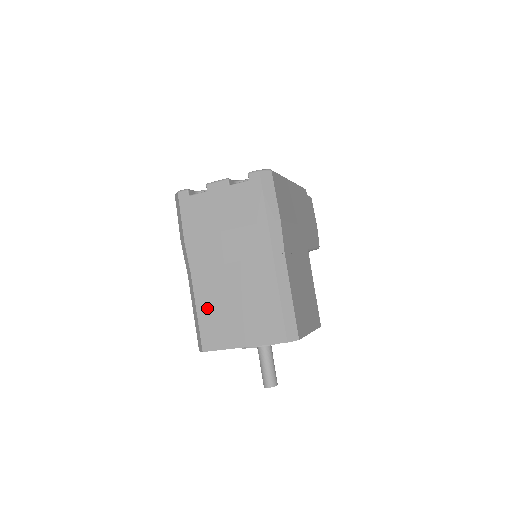
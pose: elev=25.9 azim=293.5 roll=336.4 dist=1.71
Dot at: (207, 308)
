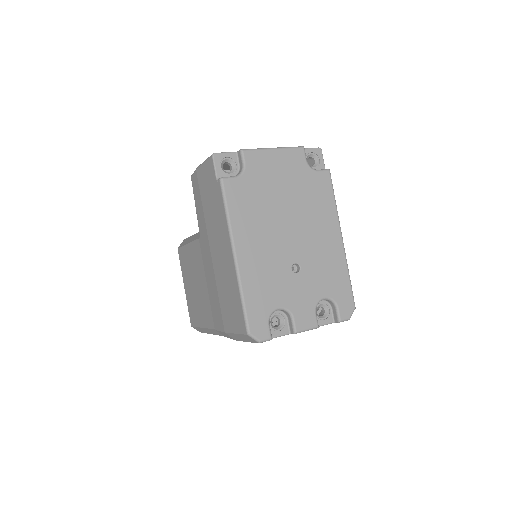
Dot at: occluded
